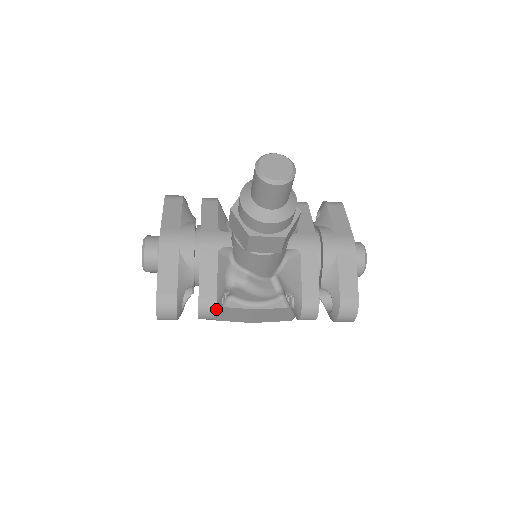
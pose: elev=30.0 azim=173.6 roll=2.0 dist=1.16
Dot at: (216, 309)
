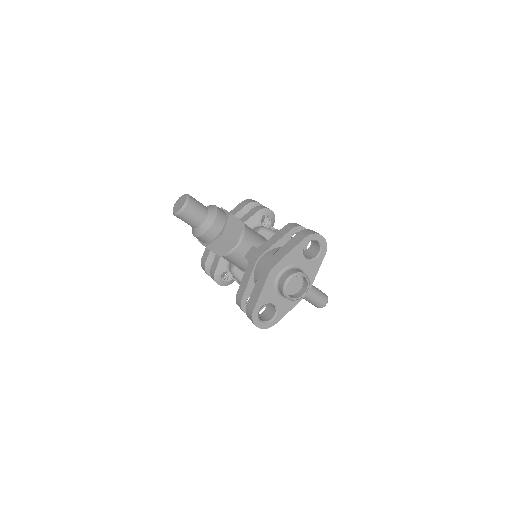
Dot at: (214, 279)
